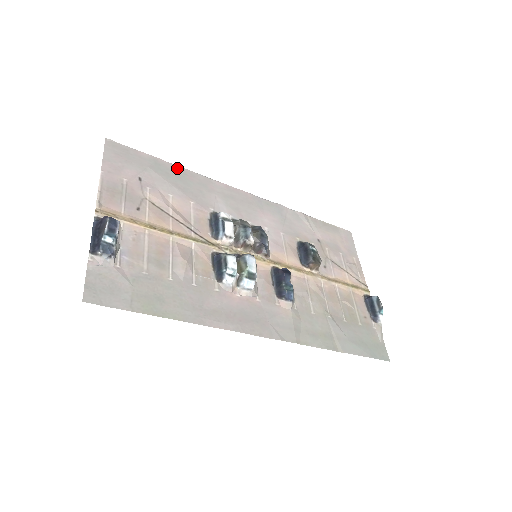
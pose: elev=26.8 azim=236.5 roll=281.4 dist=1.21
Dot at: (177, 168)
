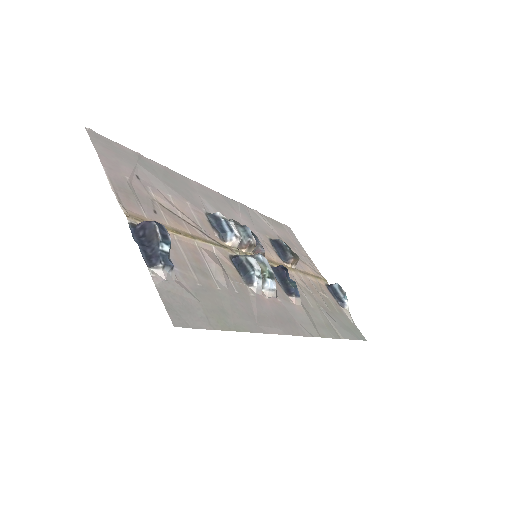
Dot at: (158, 165)
